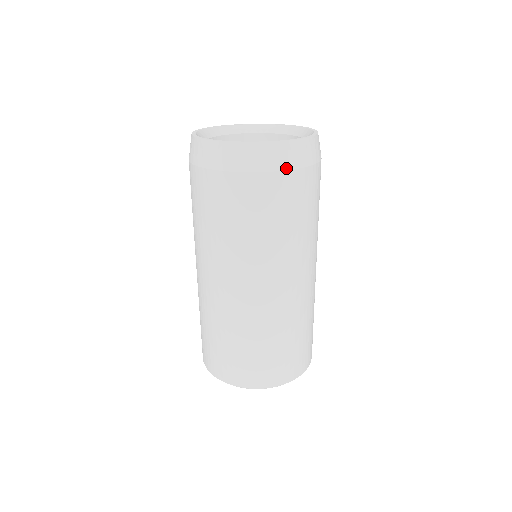
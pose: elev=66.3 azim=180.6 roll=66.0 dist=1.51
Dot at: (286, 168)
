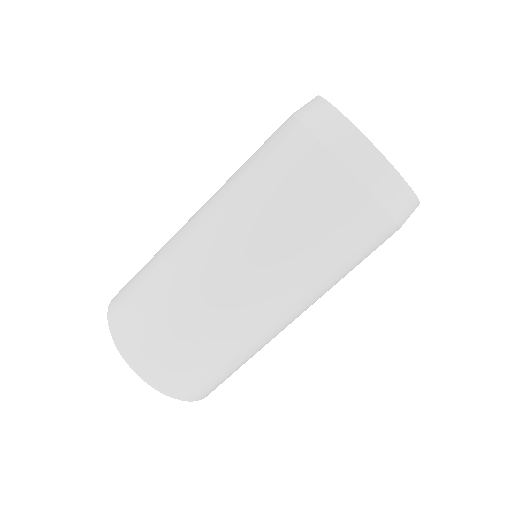
Dot at: (383, 204)
